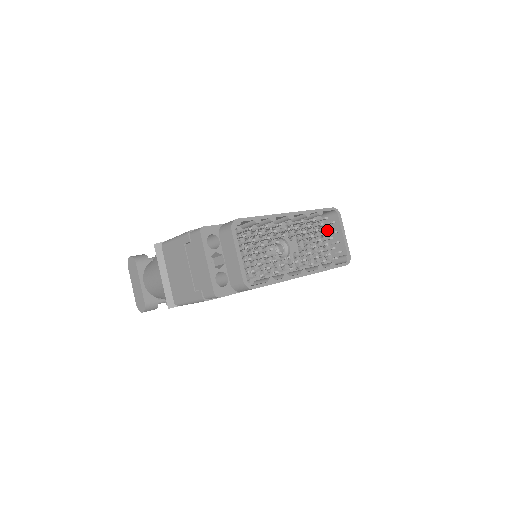
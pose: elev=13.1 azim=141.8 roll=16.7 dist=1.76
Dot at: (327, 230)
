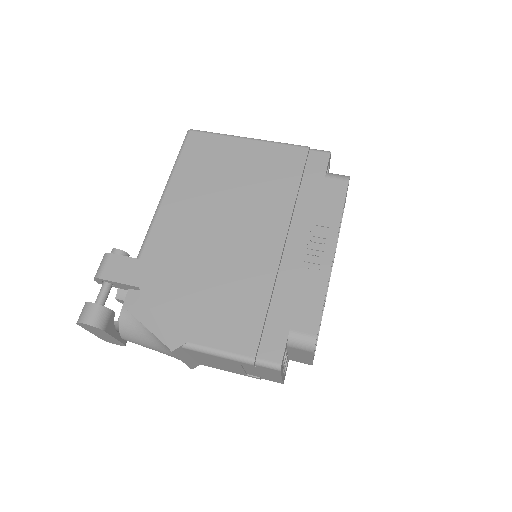
Dot at: occluded
